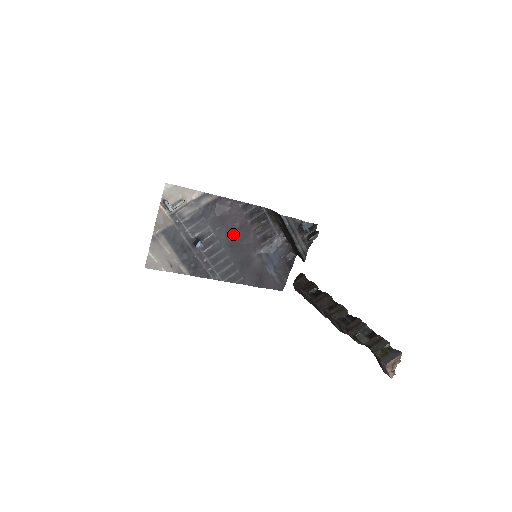
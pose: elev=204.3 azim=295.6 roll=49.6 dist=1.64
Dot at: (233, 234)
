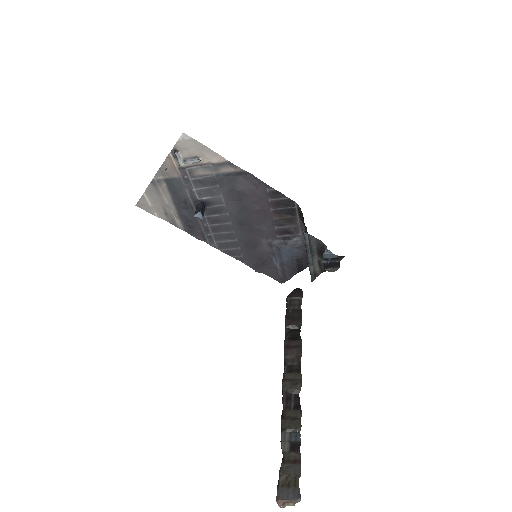
Dot at: (247, 214)
